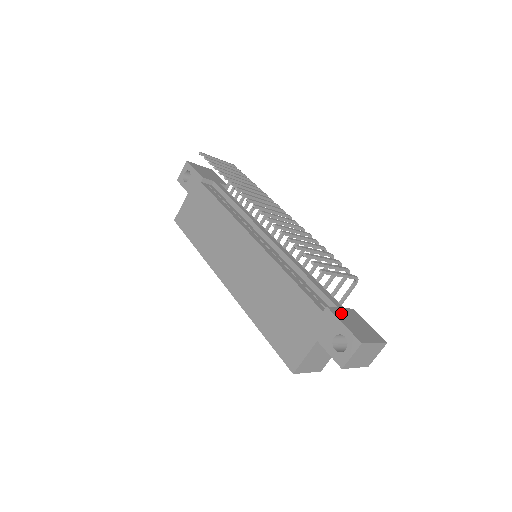
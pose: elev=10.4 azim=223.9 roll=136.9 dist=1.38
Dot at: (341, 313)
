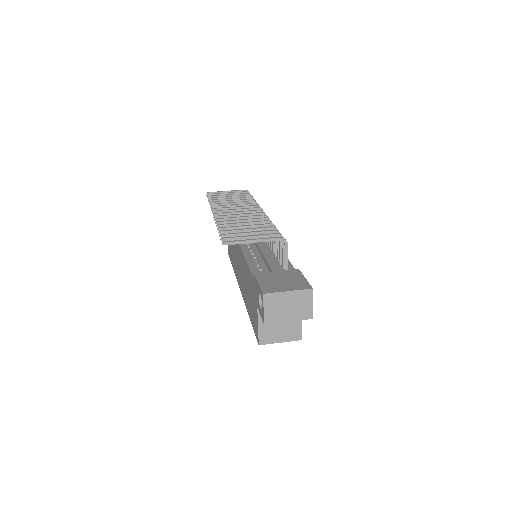
Dot at: (270, 275)
